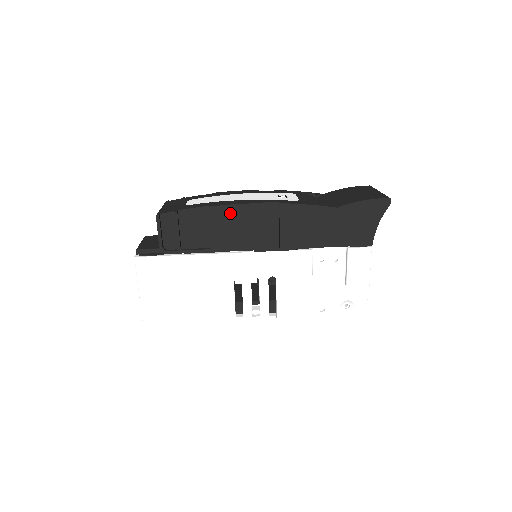
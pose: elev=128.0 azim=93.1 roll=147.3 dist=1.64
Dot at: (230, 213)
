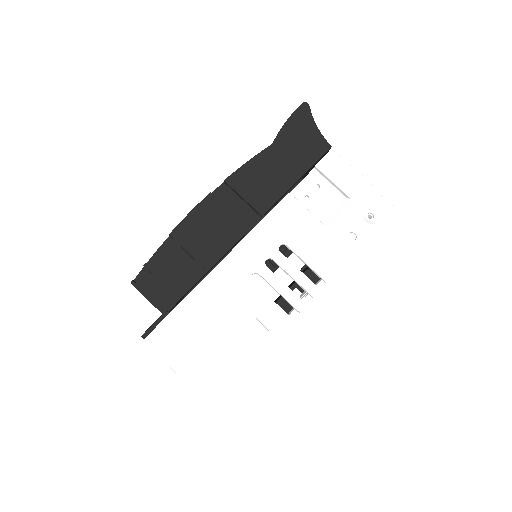
Dot at: (192, 224)
